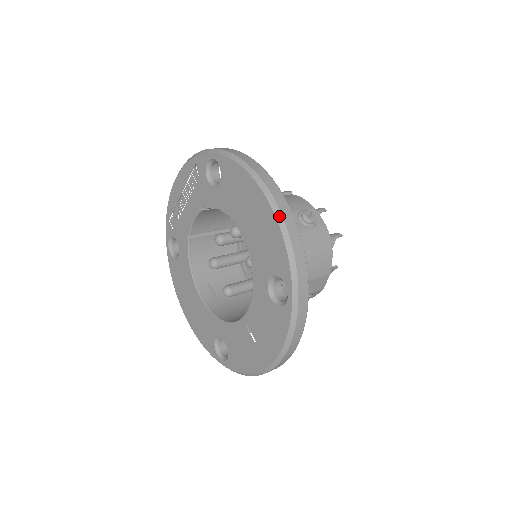
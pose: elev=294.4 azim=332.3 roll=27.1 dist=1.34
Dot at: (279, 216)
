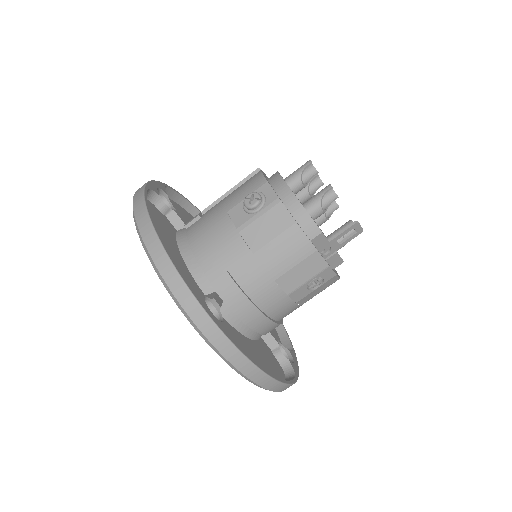
Dot at: (146, 251)
